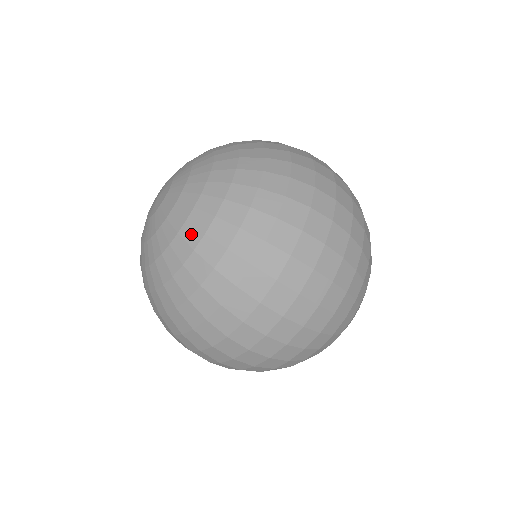
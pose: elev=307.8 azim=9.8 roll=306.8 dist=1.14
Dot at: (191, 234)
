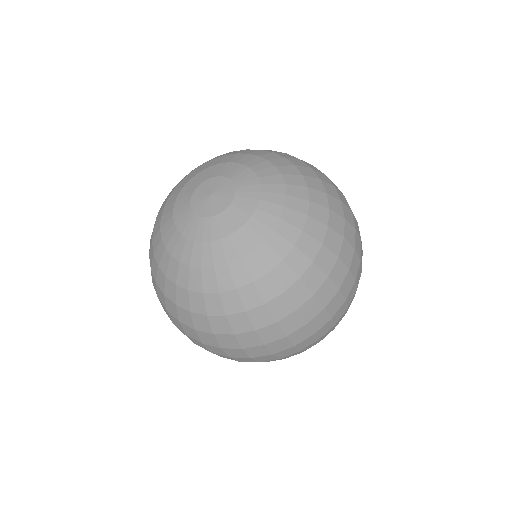
Dot at: (196, 280)
